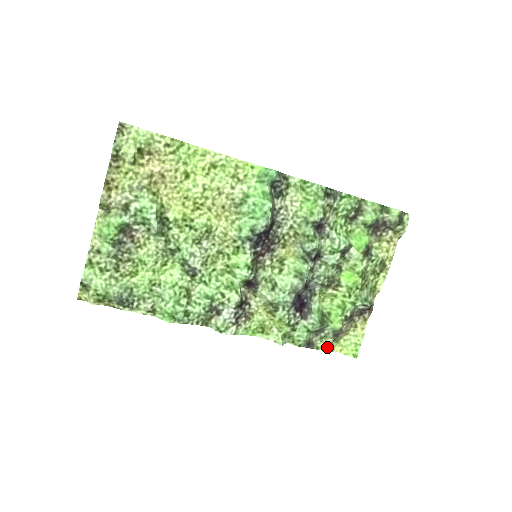
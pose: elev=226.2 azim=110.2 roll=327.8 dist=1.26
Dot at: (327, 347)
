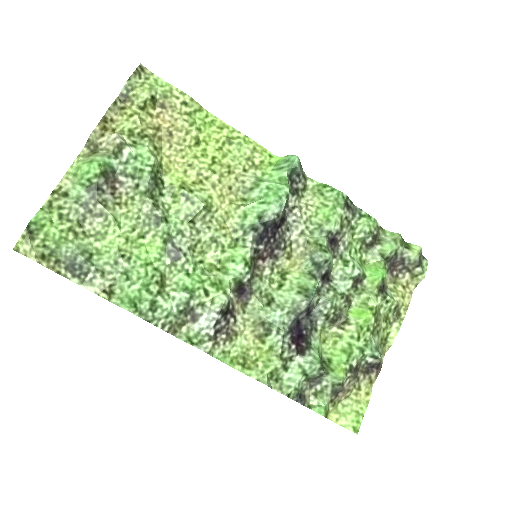
Dot at: (322, 407)
